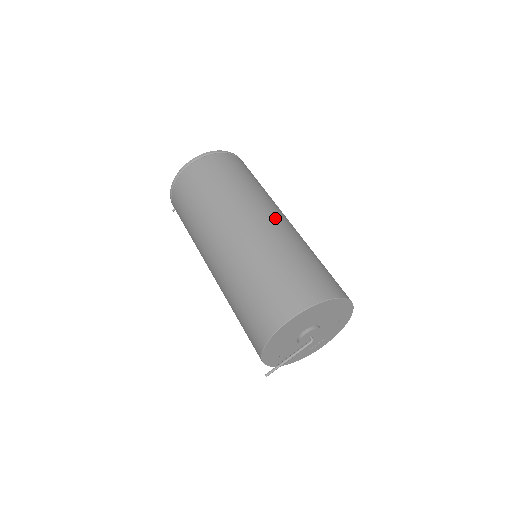
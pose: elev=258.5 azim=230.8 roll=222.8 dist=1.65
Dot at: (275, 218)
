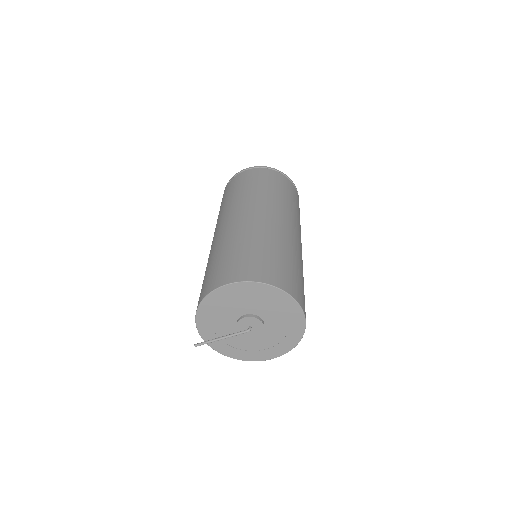
Dot at: (282, 222)
